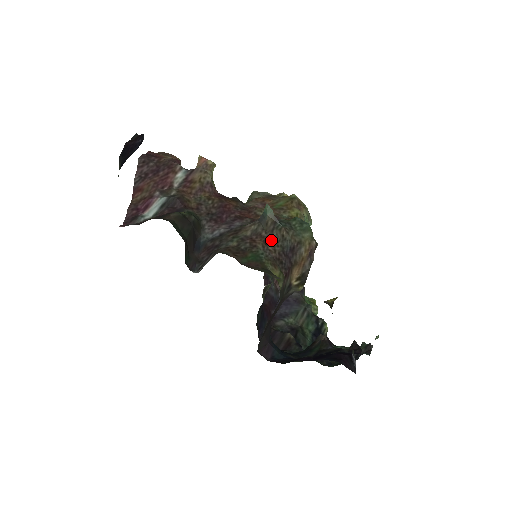
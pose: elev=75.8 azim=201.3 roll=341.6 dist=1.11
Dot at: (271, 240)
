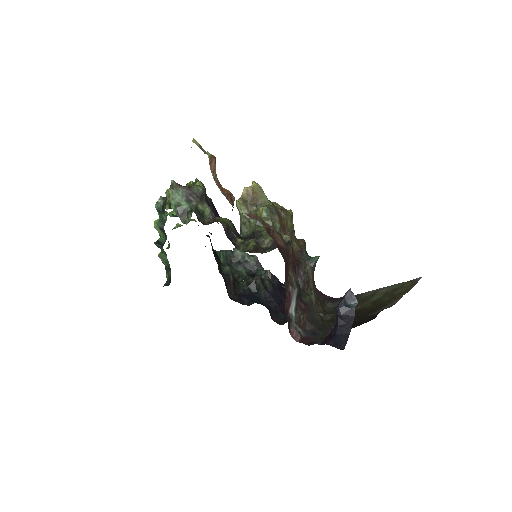
Dot at: occluded
